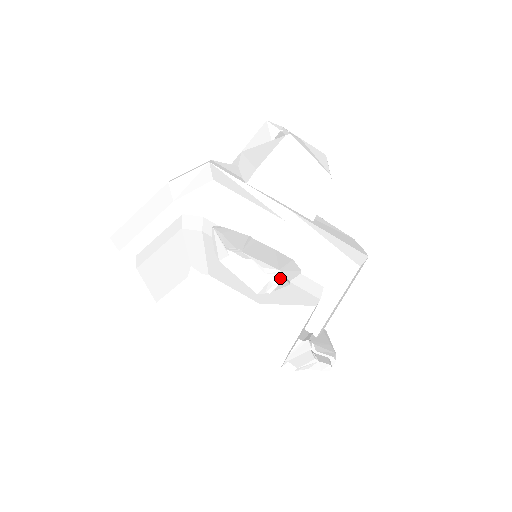
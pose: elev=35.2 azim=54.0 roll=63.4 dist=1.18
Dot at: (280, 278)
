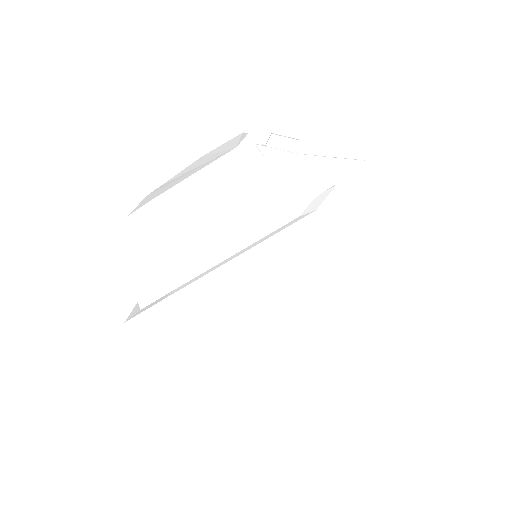
Dot at: occluded
